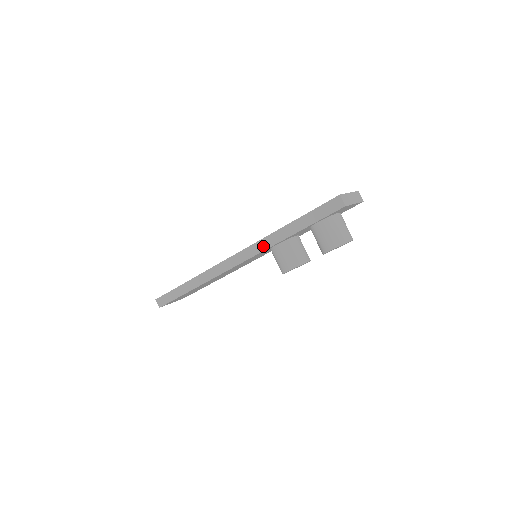
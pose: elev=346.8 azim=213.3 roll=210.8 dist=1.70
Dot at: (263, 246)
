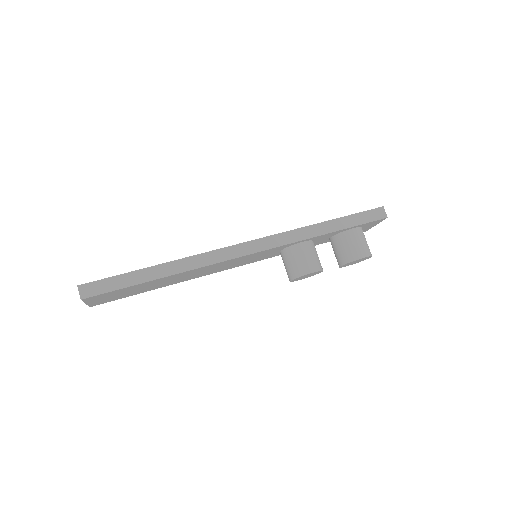
Dot at: (292, 238)
